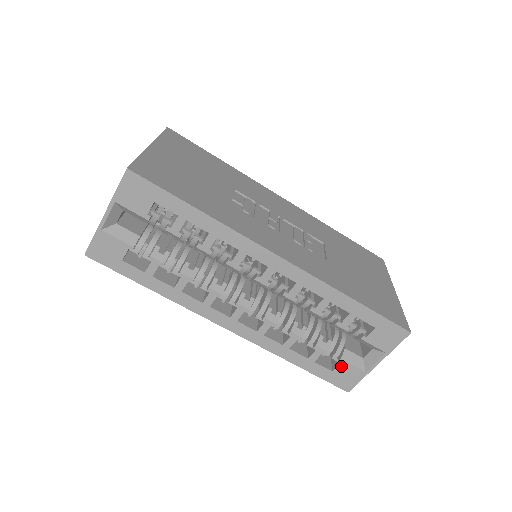
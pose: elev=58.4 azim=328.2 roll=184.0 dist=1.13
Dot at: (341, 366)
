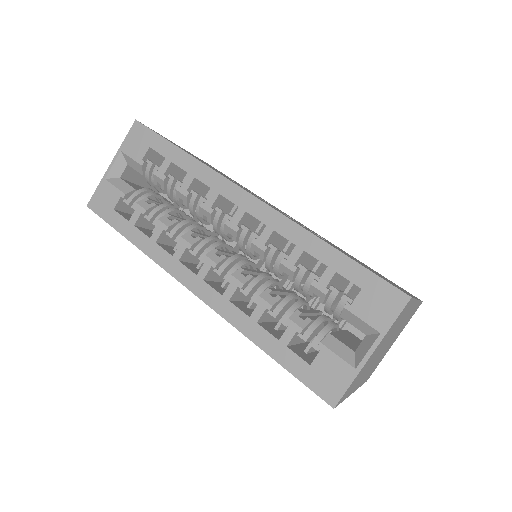
Dot at: (321, 356)
